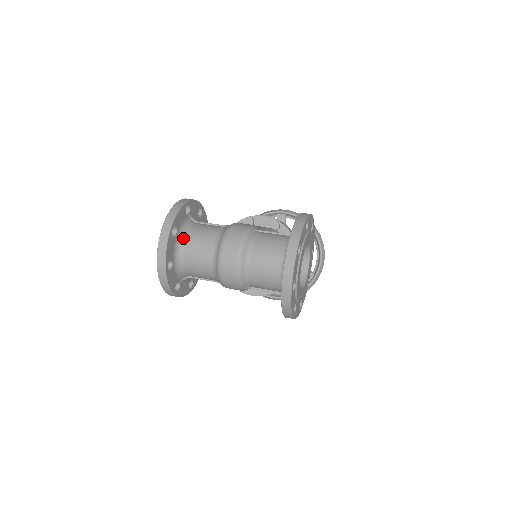
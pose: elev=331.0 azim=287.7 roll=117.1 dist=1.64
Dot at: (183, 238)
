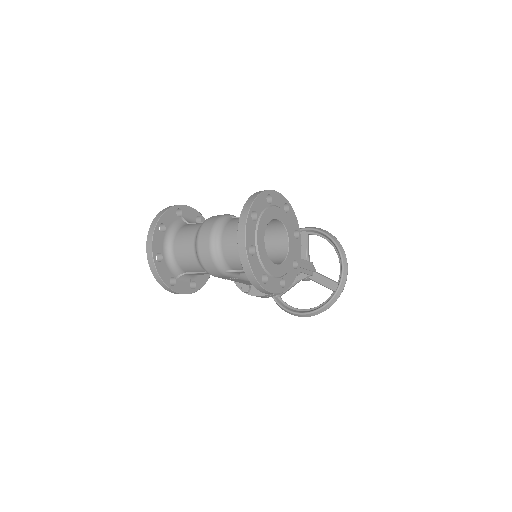
Dot at: (173, 235)
